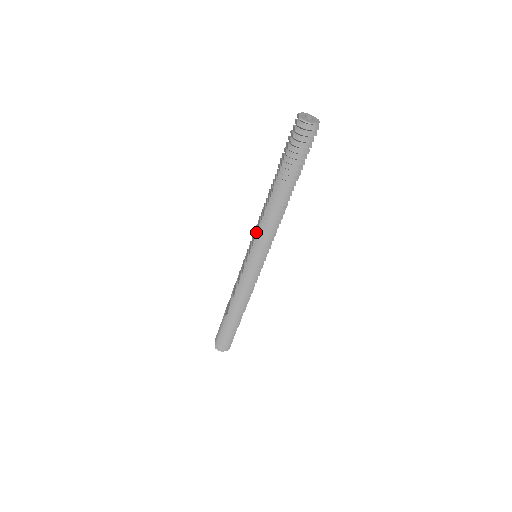
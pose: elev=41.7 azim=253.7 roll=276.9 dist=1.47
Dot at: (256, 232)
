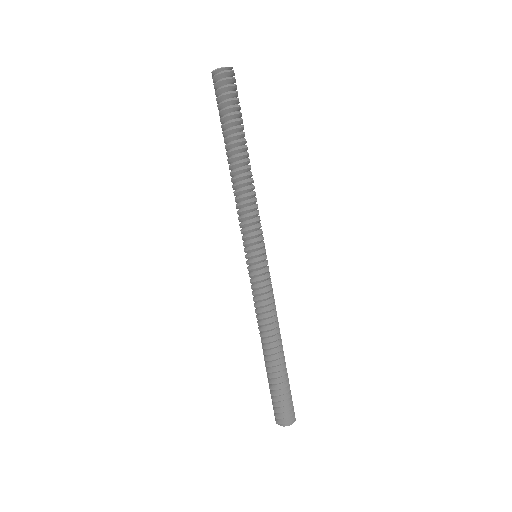
Dot at: occluded
